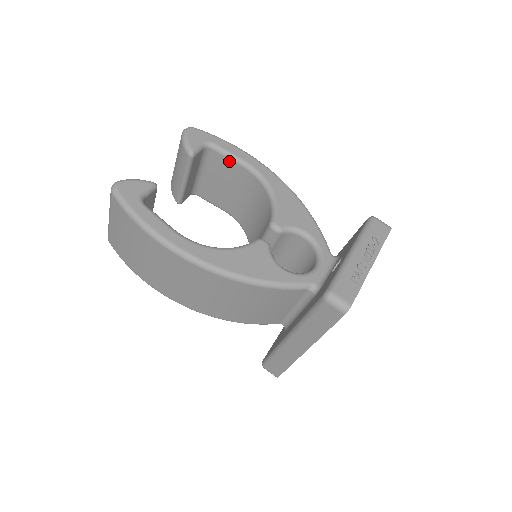
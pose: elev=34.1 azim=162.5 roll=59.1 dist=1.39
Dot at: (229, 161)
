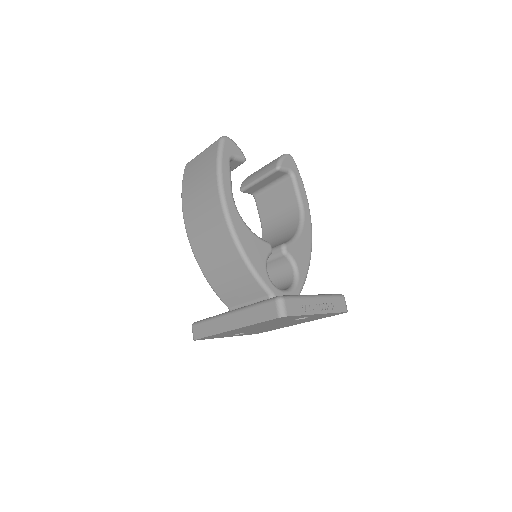
Dot at: (294, 193)
